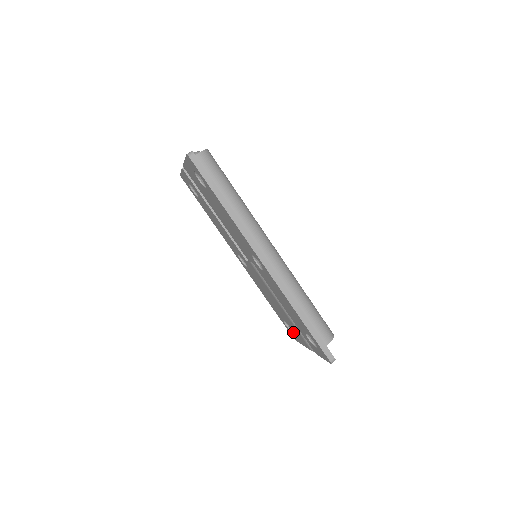
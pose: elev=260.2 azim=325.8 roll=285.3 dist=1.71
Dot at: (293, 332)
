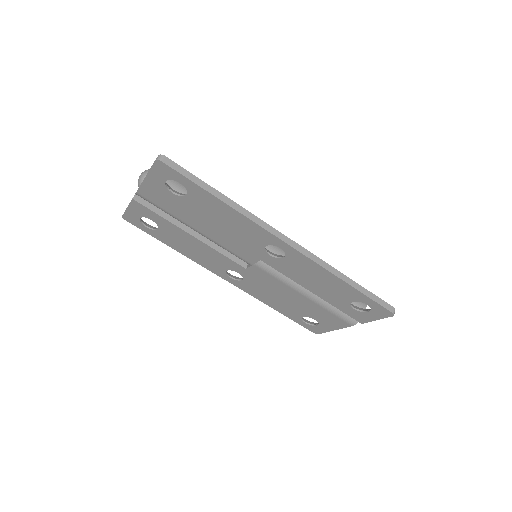
Dot at: occluded
